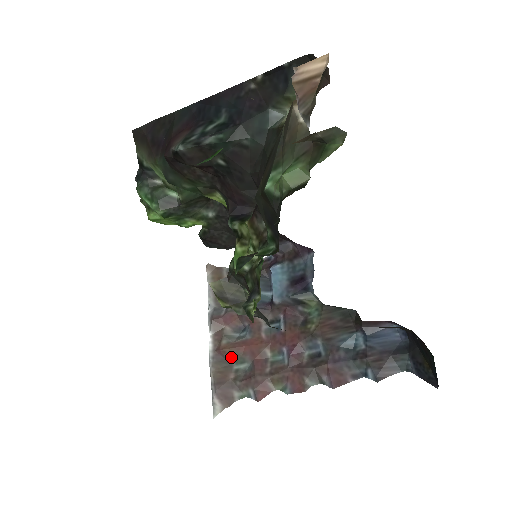
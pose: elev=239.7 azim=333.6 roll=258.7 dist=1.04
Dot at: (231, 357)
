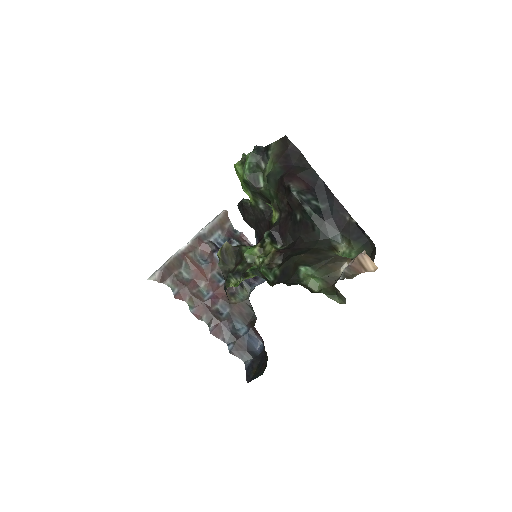
Dot at: (185, 264)
